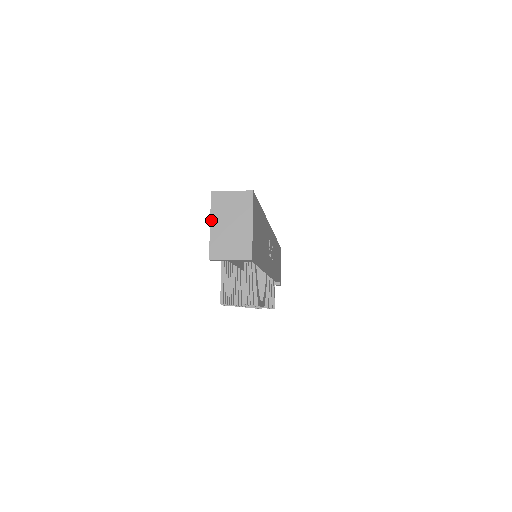
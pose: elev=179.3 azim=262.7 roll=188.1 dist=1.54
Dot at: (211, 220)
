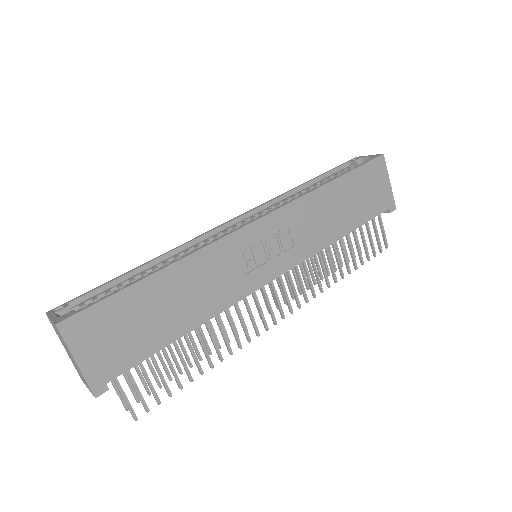
Dot at: (62, 343)
